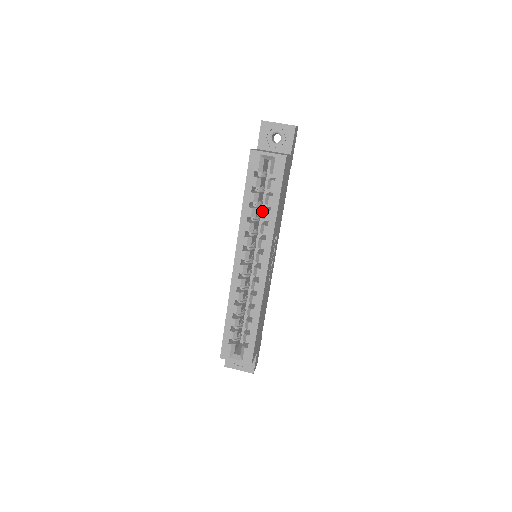
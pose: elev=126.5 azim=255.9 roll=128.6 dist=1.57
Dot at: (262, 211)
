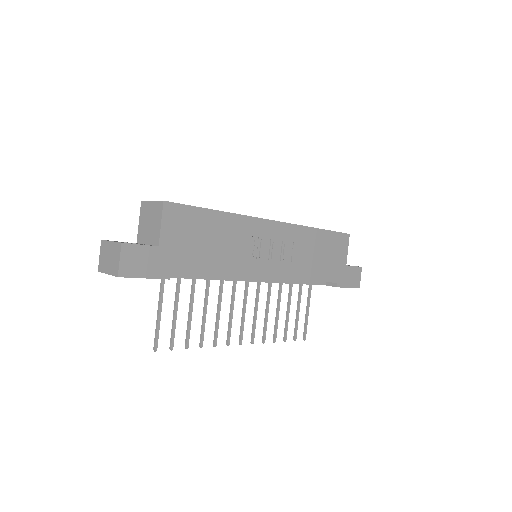
Dot at: occluded
